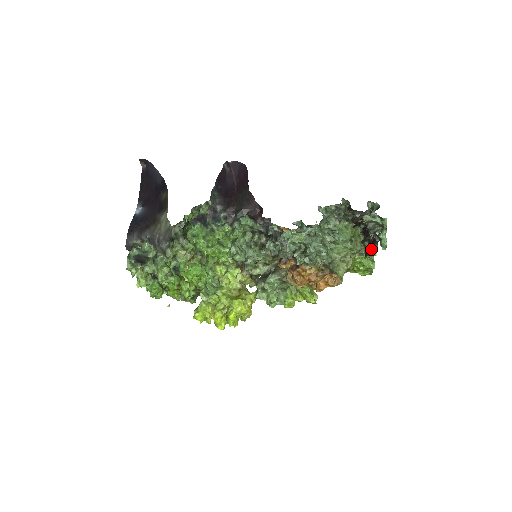
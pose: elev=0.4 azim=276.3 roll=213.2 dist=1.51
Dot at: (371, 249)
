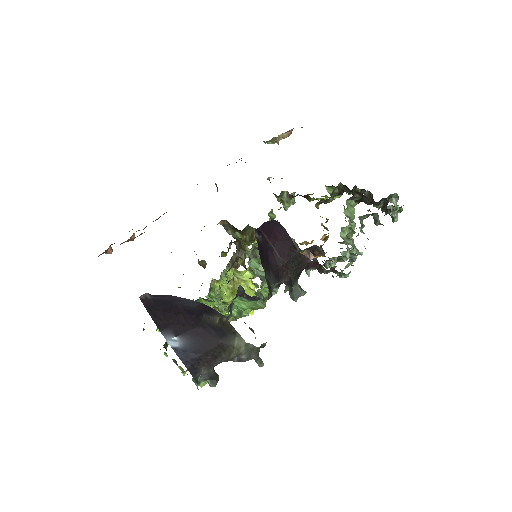
Dot at: occluded
